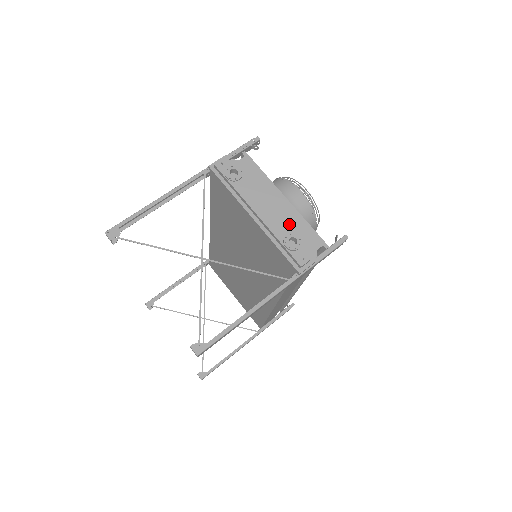
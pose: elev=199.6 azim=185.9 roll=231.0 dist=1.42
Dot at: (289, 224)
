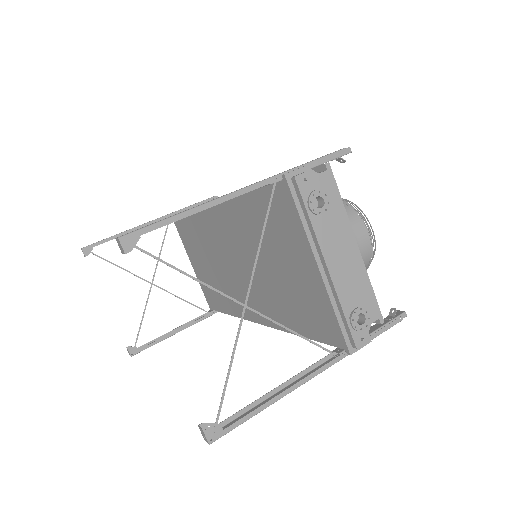
Dot at: (352, 282)
